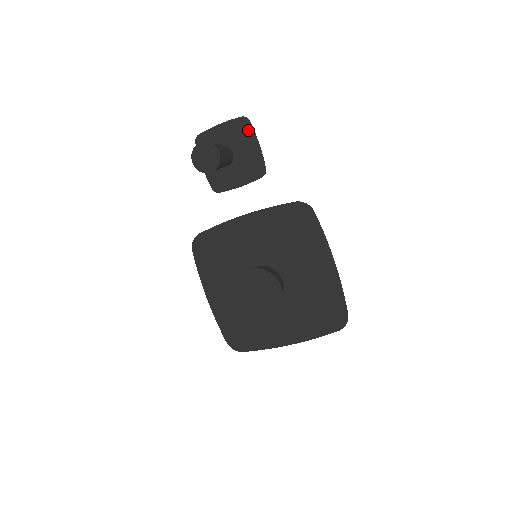
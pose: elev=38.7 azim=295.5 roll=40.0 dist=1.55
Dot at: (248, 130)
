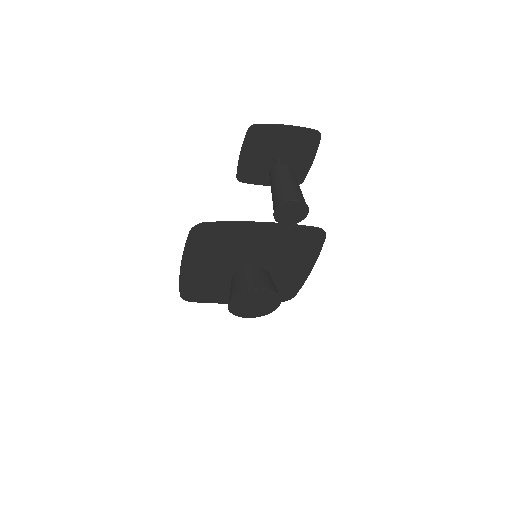
Dot at: (313, 145)
